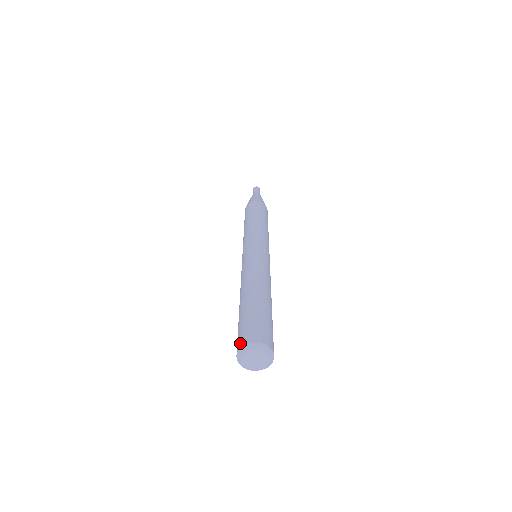
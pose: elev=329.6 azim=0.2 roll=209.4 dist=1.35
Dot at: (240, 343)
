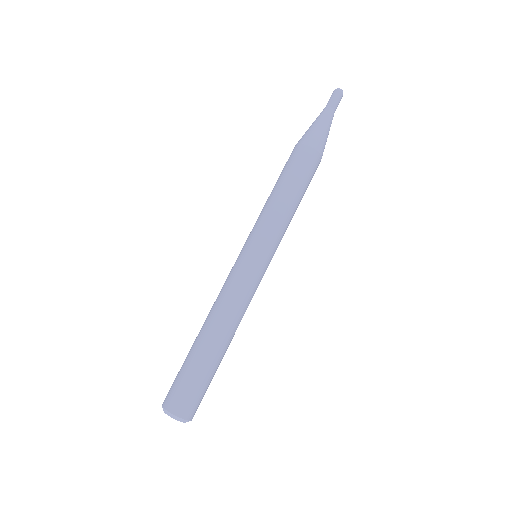
Dot at: (173, 407)
